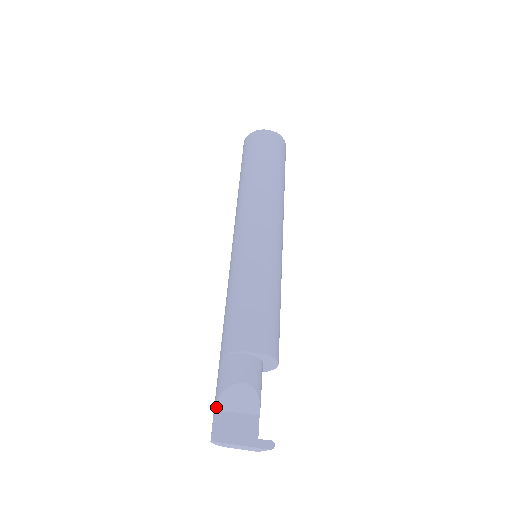
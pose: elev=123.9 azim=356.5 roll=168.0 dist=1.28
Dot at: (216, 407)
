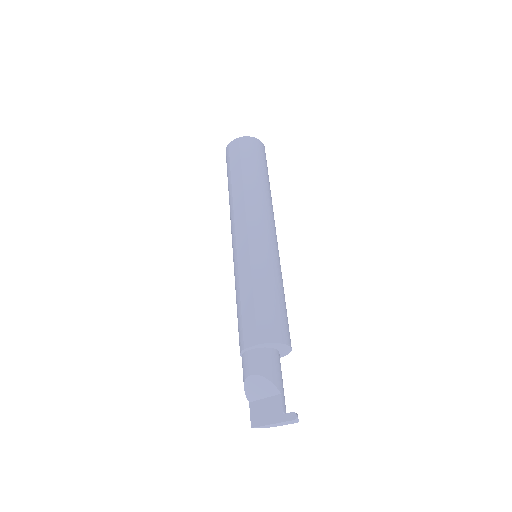
Dot at: (249, 400)
